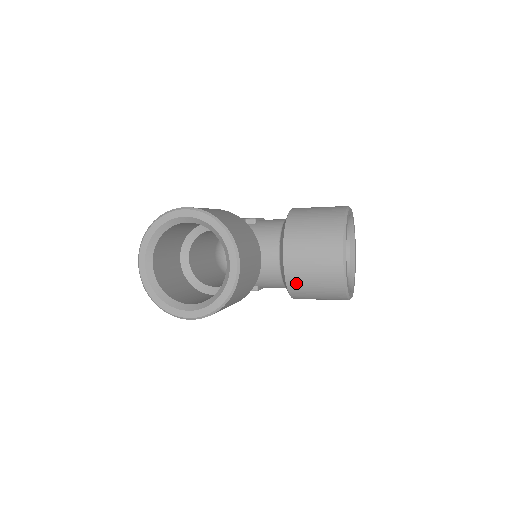
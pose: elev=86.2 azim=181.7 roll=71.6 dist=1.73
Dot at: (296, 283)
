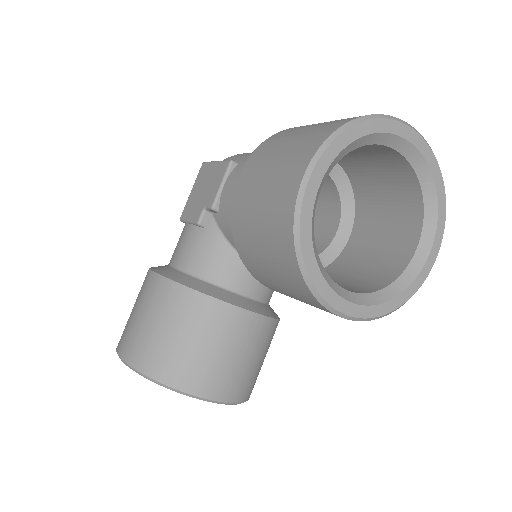
Dot at: occluded
